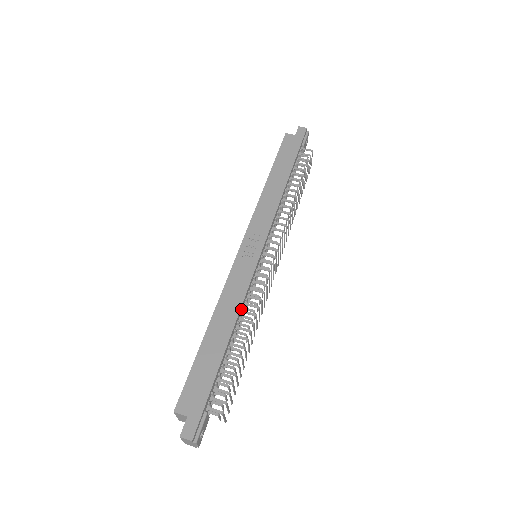
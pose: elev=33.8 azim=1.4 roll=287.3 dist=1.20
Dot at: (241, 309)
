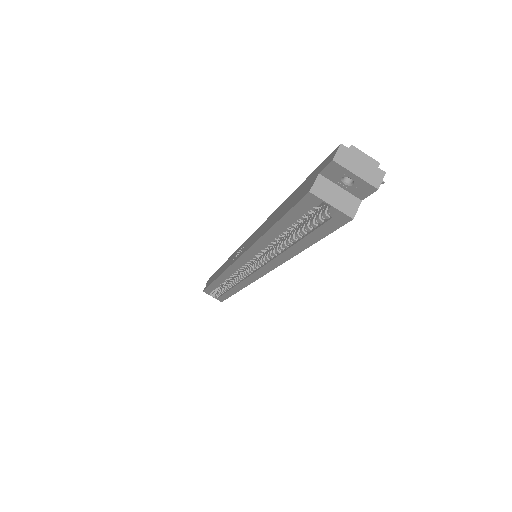
Dot at: occluded
